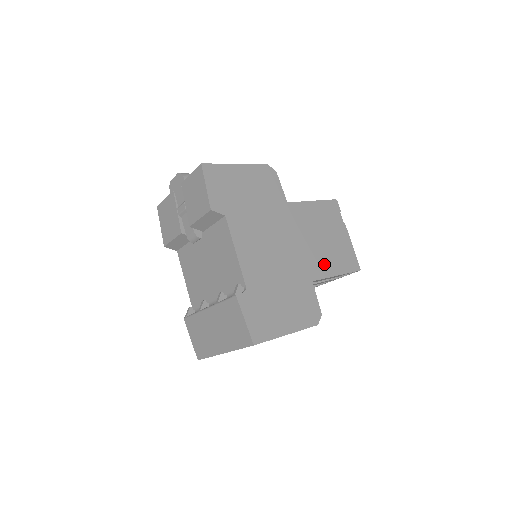
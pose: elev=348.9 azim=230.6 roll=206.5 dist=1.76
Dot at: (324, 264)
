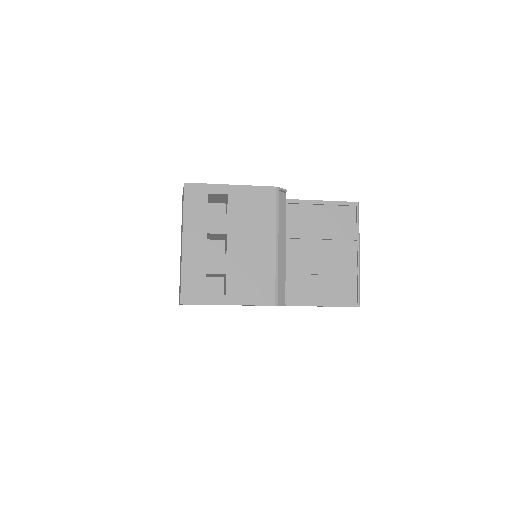
Dot at: occluded
